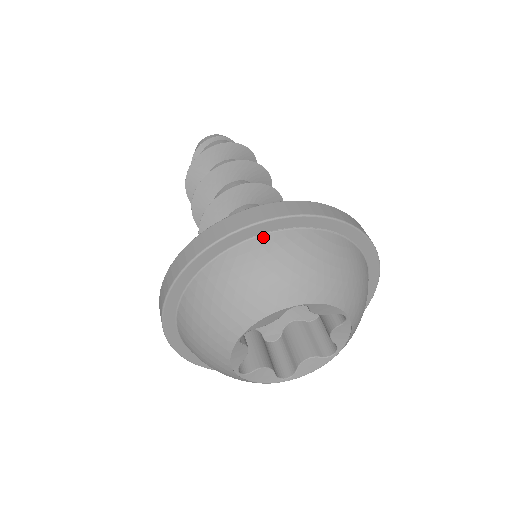
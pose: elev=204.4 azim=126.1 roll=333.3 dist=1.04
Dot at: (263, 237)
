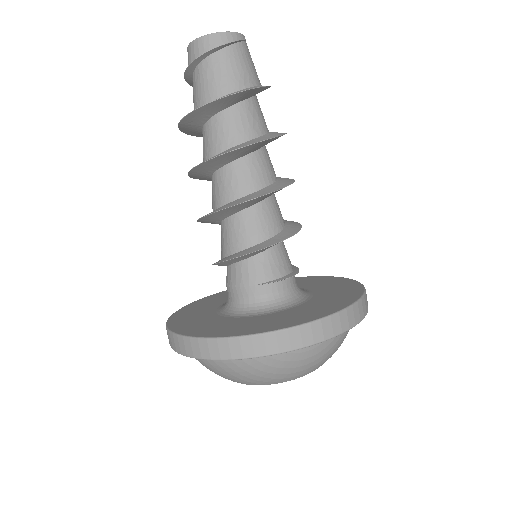
Dot at: occluded
